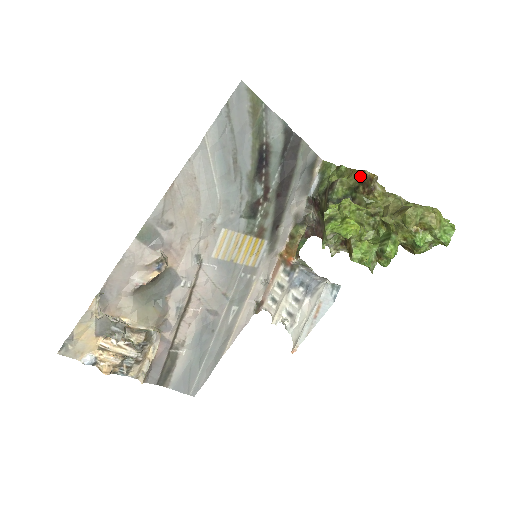
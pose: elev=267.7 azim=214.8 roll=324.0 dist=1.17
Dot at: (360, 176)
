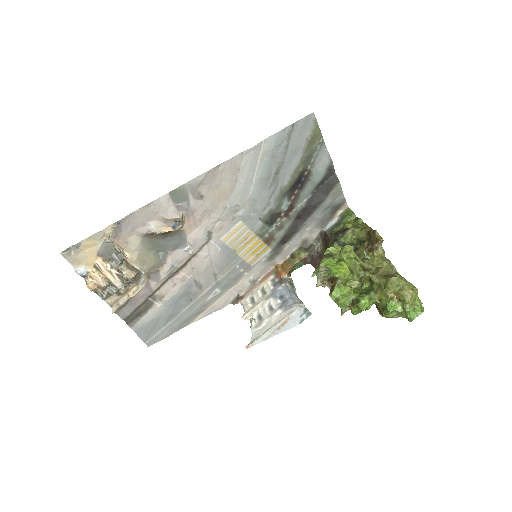
Dot at: (370, 233)
